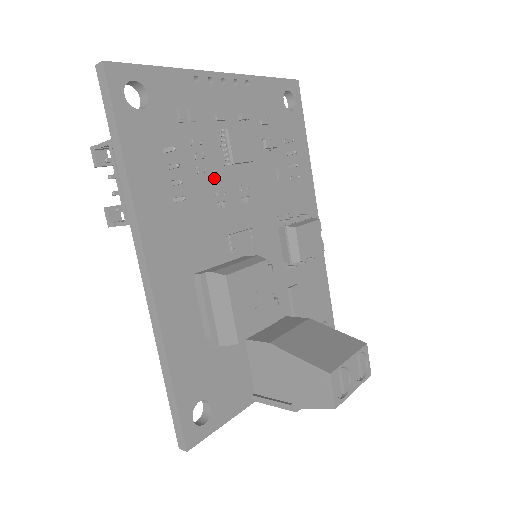
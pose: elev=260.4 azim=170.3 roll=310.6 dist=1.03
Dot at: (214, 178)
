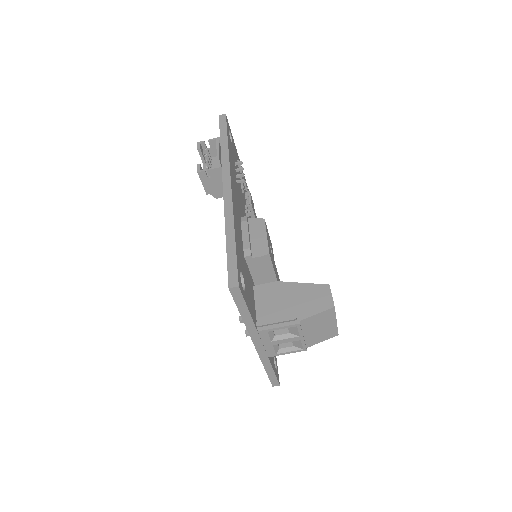
Dot at: (244, 201)
